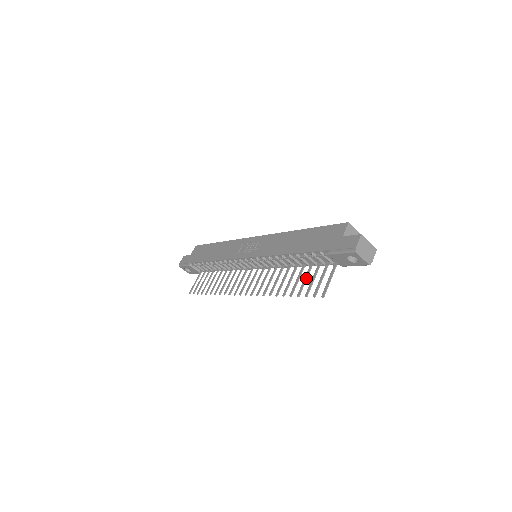
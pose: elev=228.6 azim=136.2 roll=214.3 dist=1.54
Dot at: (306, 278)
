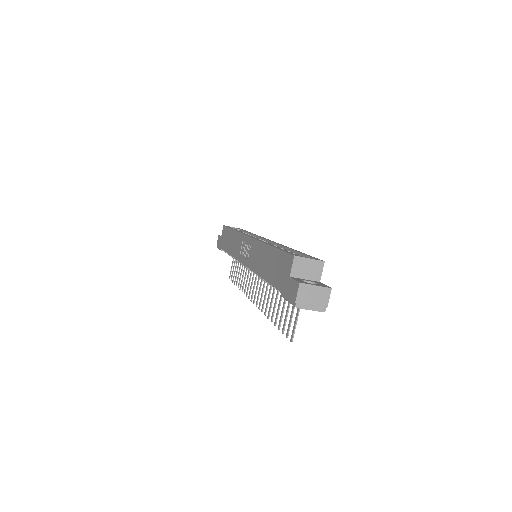
Dot at: (283, 306)
